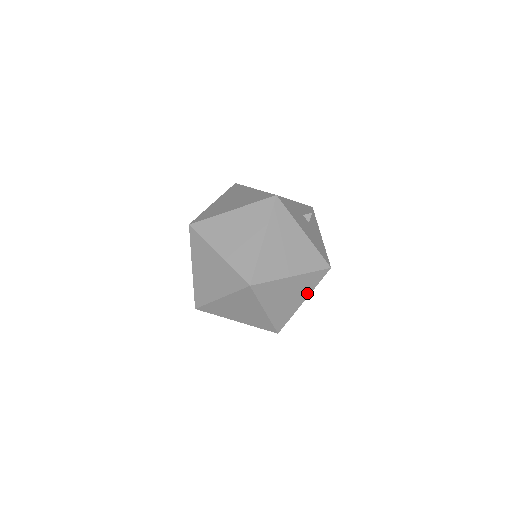
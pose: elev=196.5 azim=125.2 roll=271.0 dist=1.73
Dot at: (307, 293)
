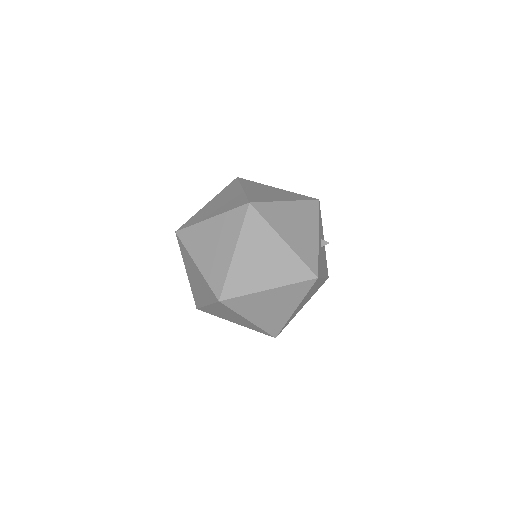
Dot at: occluded
